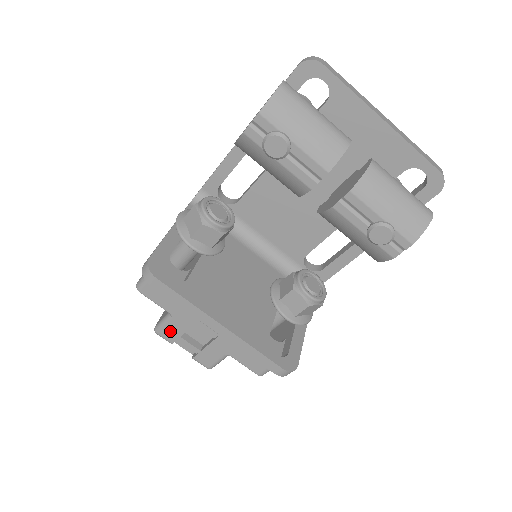
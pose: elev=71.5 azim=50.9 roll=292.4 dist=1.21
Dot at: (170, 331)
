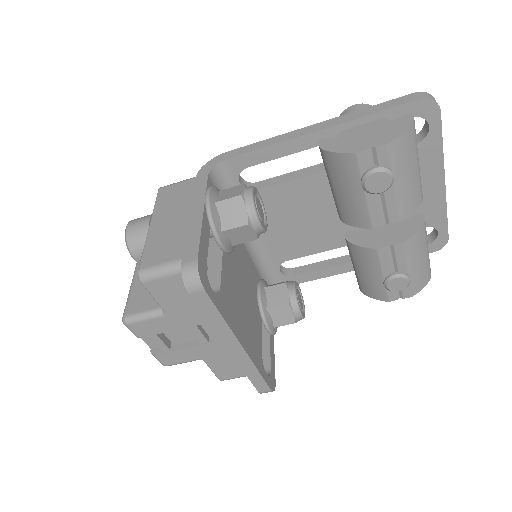
Dot at: (148, 327)
